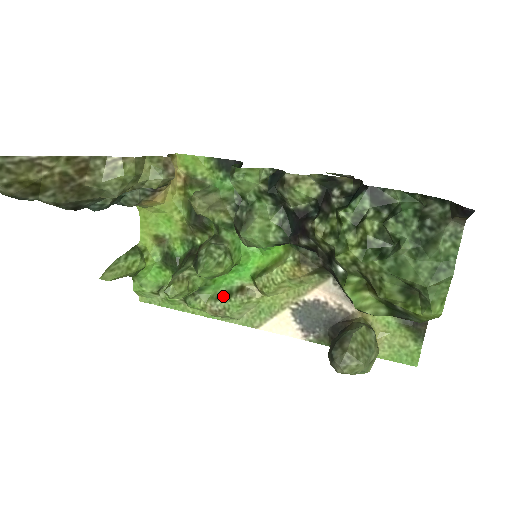
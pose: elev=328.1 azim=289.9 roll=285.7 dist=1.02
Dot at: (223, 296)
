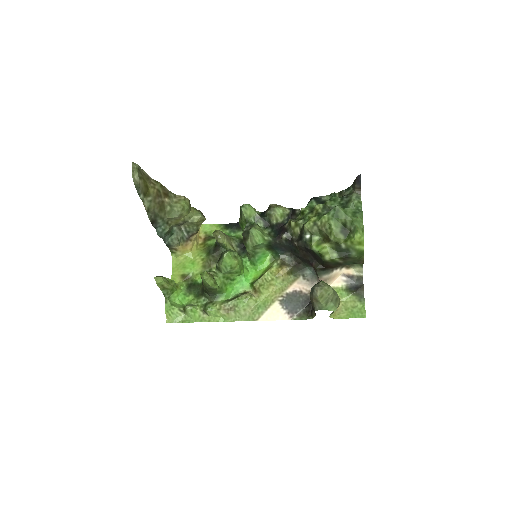
Dot at: (232, 299)
